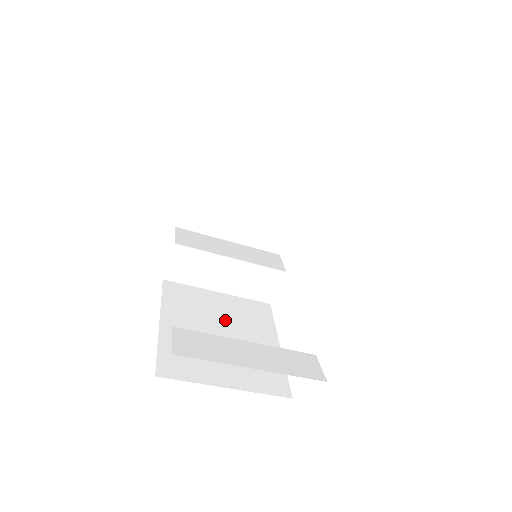
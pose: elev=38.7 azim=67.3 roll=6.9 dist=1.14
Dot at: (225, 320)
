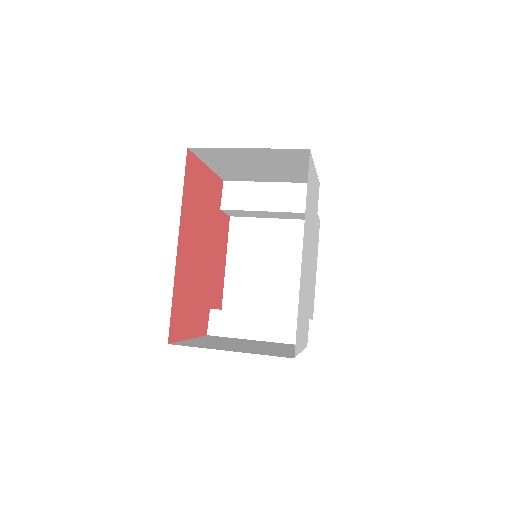
Dot at: (274, 251)
